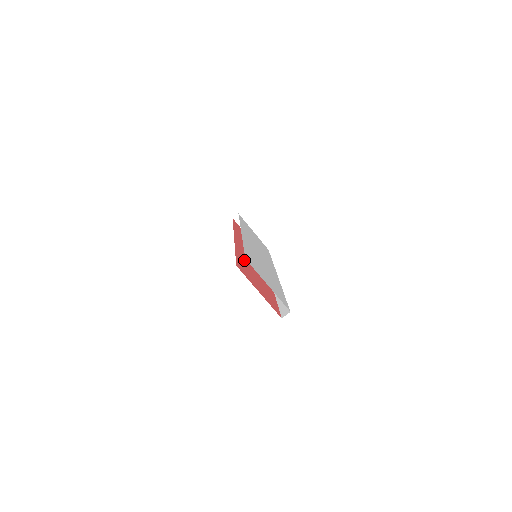
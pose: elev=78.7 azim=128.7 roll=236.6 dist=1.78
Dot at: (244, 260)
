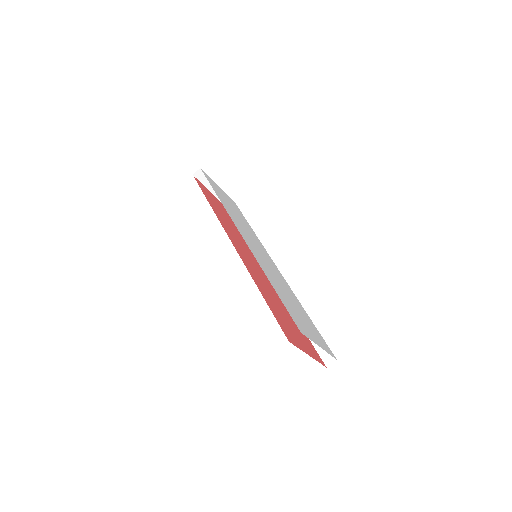
Dot at: (266, 293)
